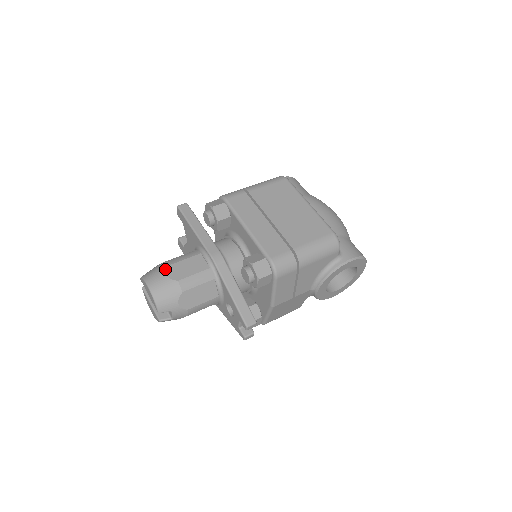
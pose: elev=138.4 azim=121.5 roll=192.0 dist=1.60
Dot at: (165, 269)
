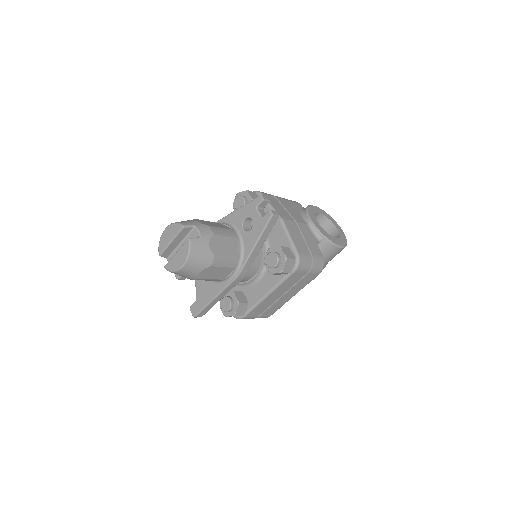
Dot at: occluded
